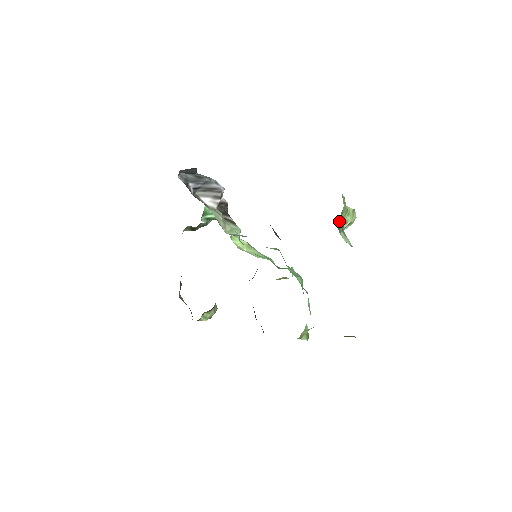
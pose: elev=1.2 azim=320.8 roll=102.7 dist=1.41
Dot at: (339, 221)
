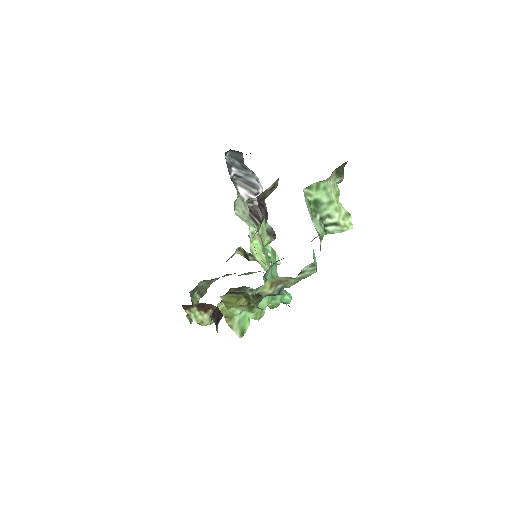
Dot at: (314, 199)
